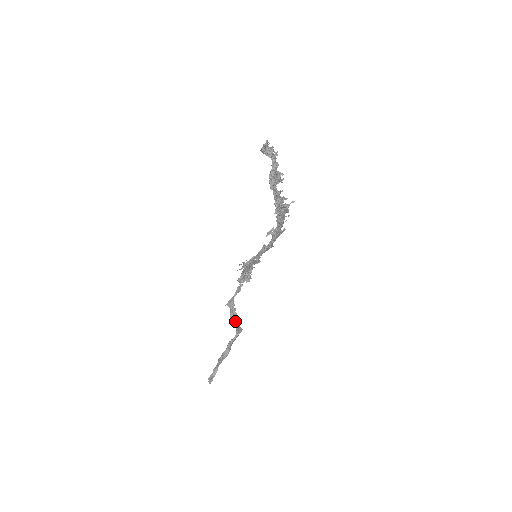
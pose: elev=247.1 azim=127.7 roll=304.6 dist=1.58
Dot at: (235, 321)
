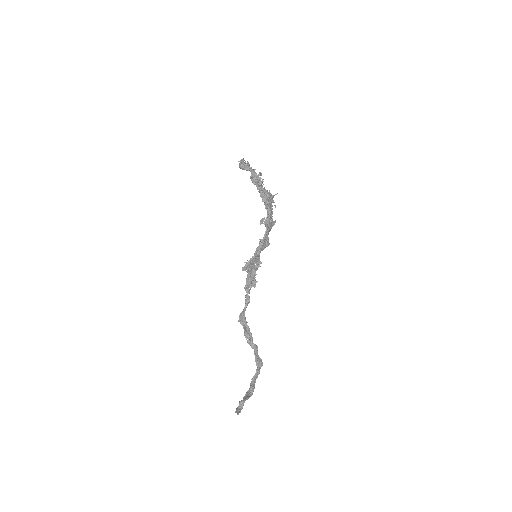
Dot at: (251, 343)
